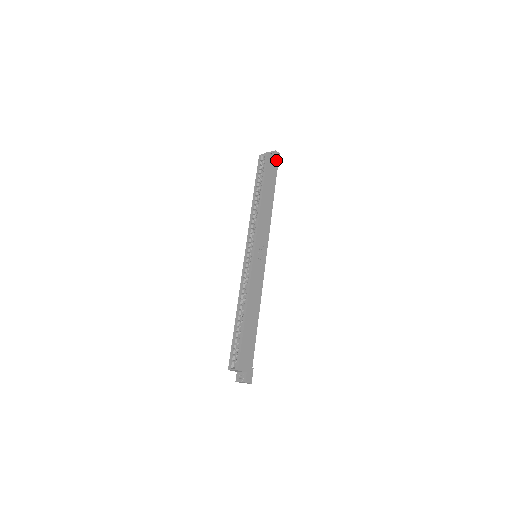
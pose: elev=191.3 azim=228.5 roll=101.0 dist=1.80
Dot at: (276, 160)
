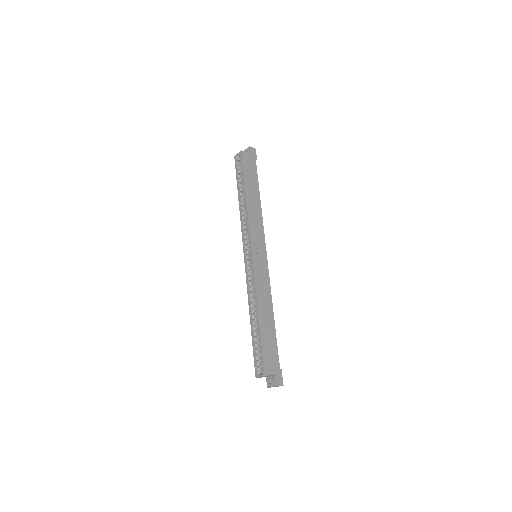
Dot at: (252, 156)
